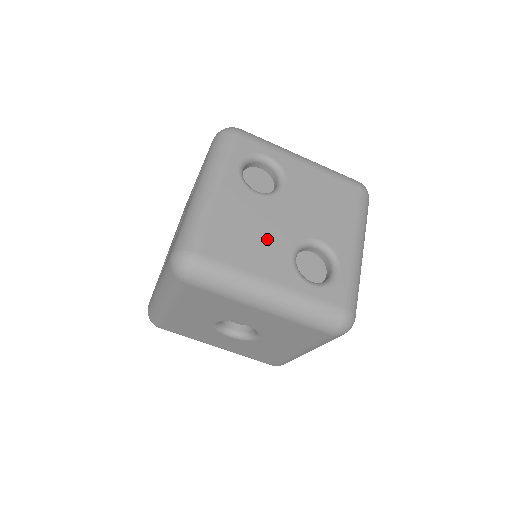
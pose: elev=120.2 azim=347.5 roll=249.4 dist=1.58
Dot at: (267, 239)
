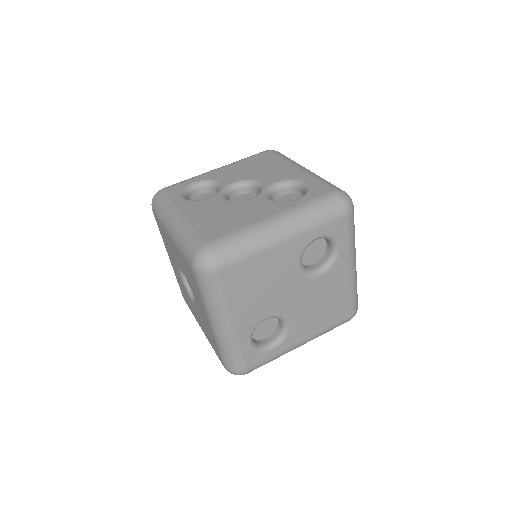
Dot at: (265, 298)
